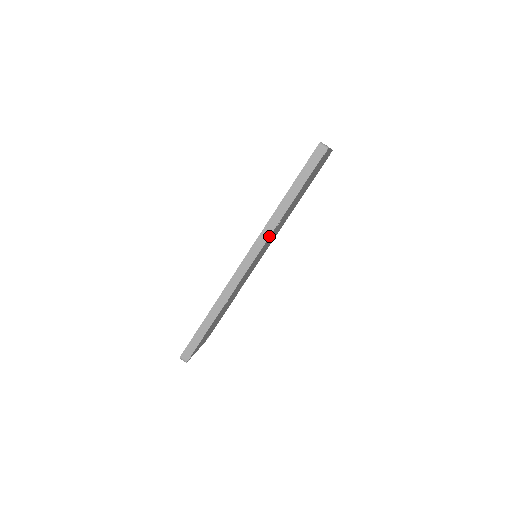
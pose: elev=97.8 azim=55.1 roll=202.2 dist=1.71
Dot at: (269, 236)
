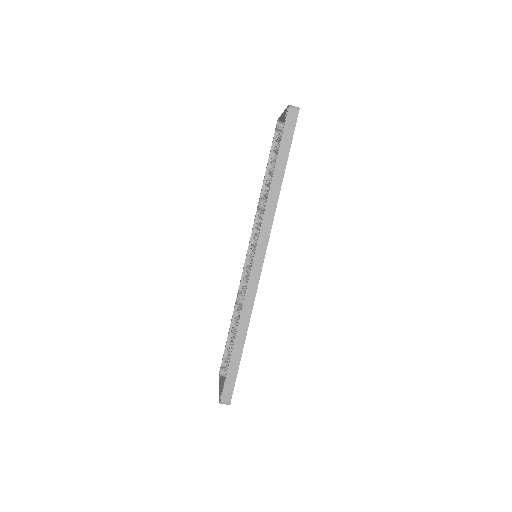
Dot at: (272, 223)
